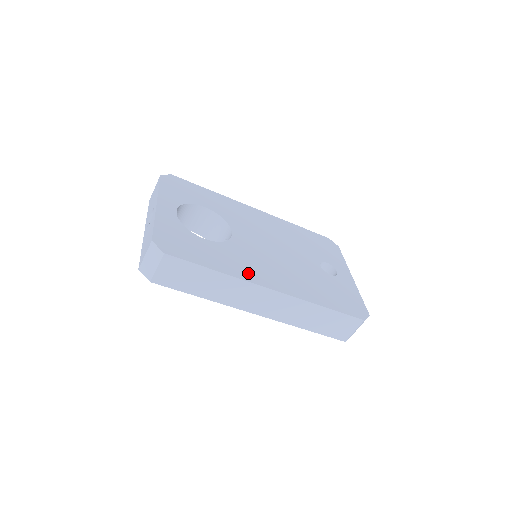
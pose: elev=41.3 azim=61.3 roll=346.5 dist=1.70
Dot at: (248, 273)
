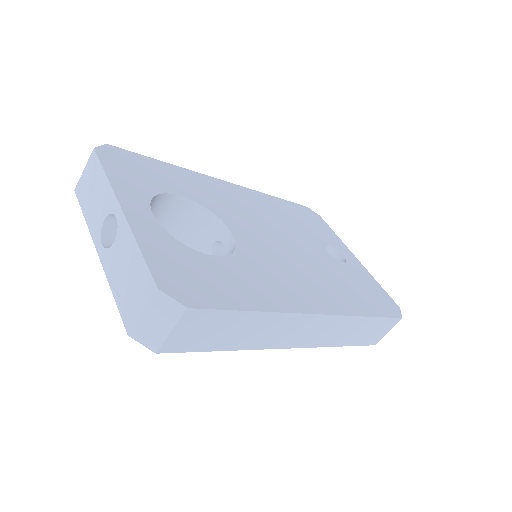
Dot at: (287, 298)
